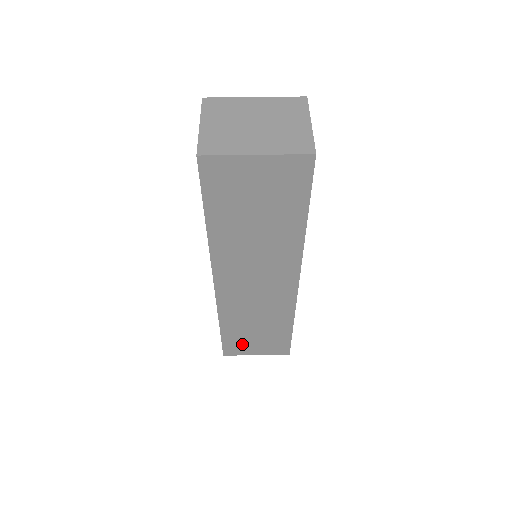
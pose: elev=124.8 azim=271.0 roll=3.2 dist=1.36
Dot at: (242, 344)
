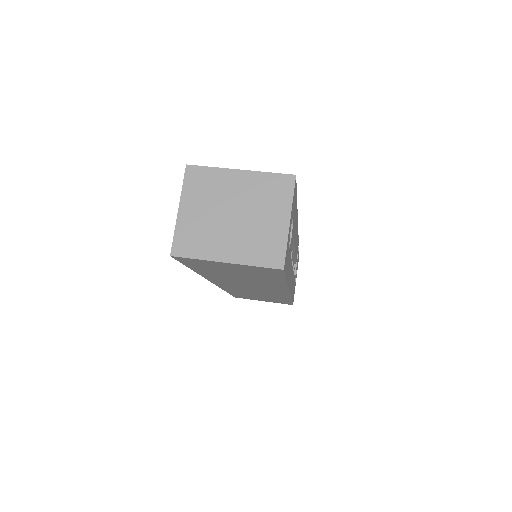
Dot at: (249, 297)
